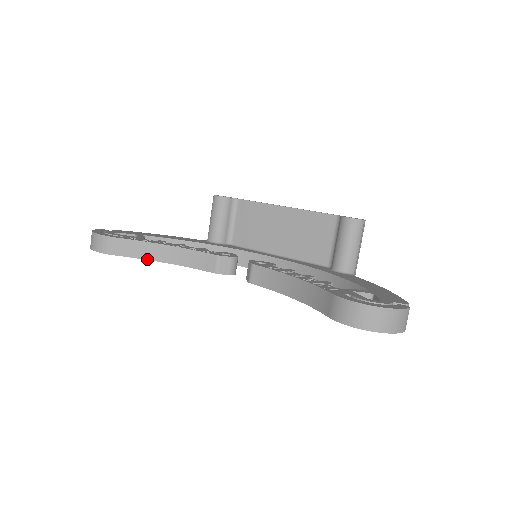
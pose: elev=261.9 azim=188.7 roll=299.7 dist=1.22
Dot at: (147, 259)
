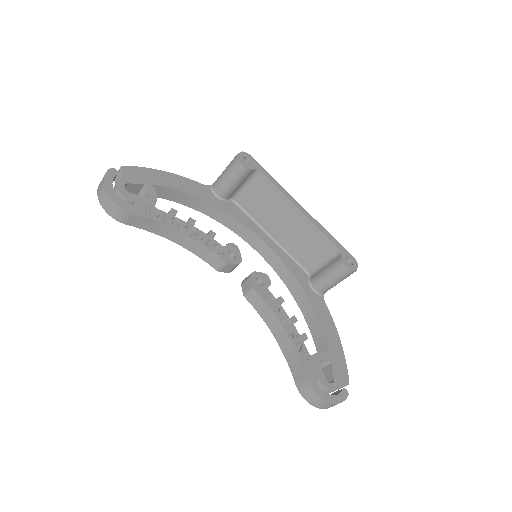
Dot at: (157, 234)
